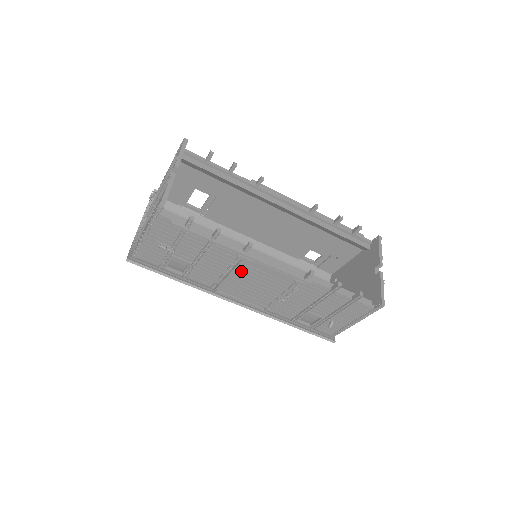
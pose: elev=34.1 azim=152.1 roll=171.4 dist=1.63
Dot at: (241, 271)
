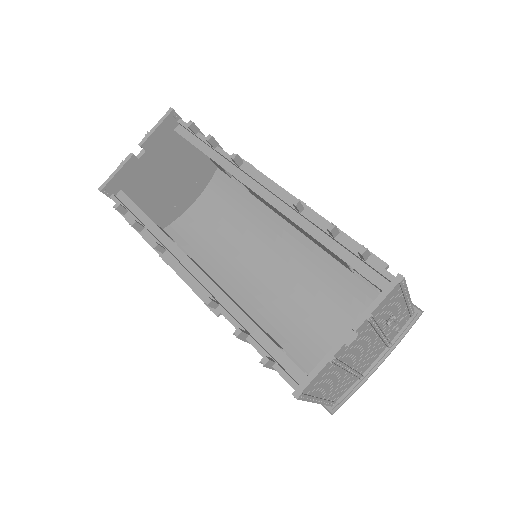
Dot at: occluded
